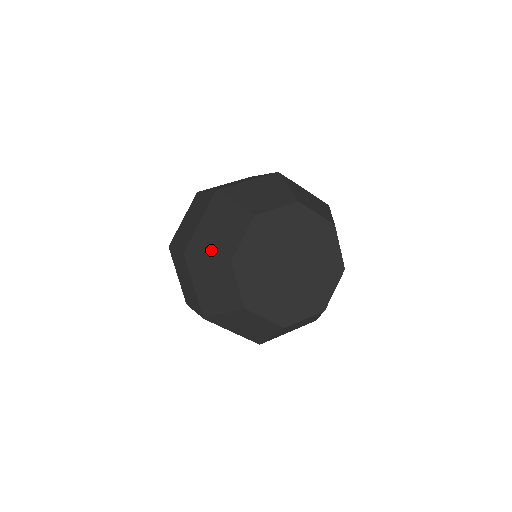
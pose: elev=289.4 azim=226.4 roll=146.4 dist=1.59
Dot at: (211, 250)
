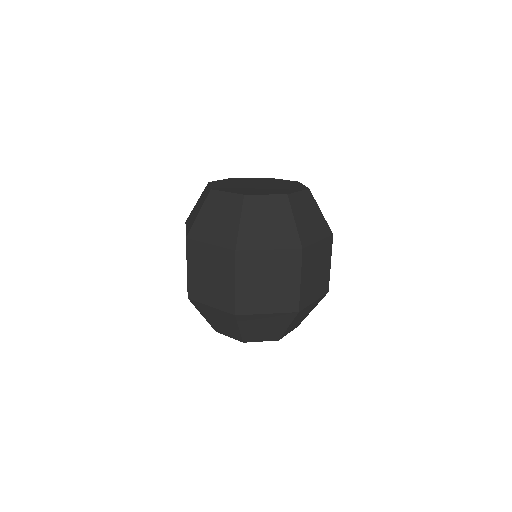
Dot at: occluded
